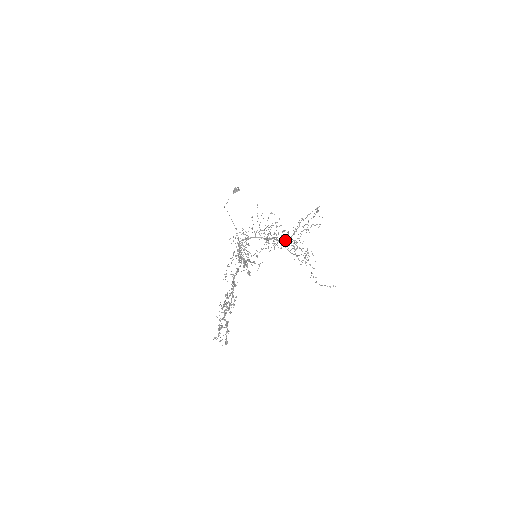
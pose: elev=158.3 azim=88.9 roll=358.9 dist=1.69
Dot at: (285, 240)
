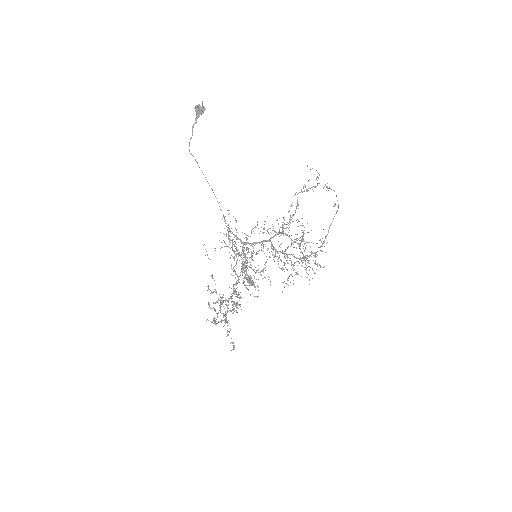
Dot at: occluded
